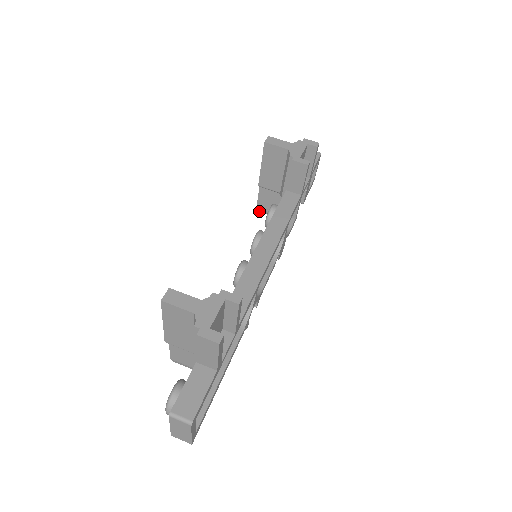
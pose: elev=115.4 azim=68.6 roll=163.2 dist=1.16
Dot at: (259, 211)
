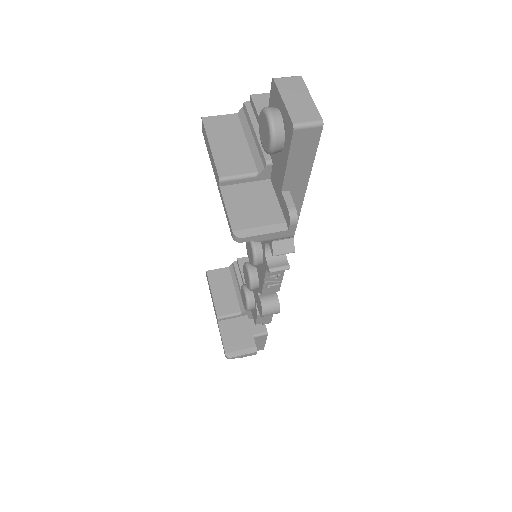
Dot at: (229, 357)
